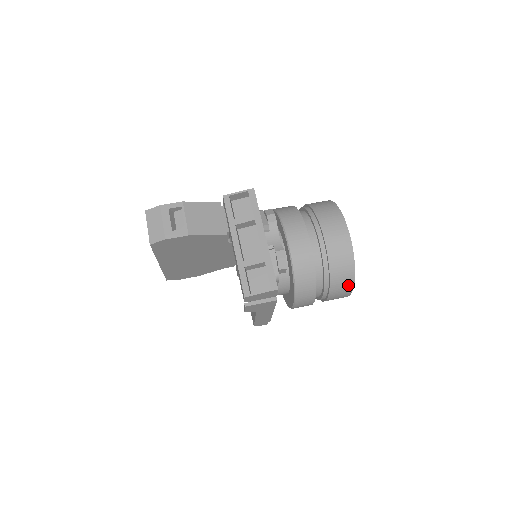
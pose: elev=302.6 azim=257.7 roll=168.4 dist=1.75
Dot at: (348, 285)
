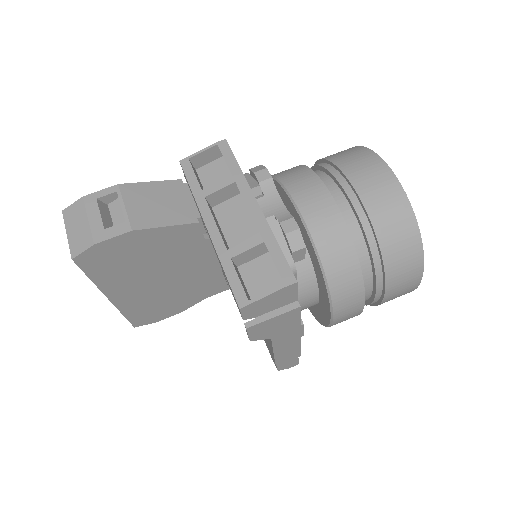
Dot at: (414, 264)
